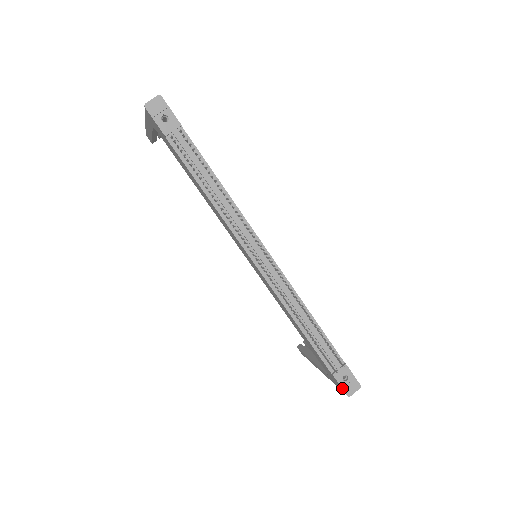
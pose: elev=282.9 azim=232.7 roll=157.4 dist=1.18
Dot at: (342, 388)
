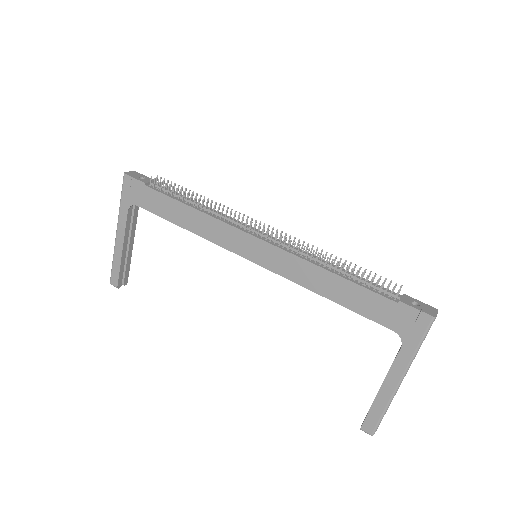
Dot at: (420, 311)
